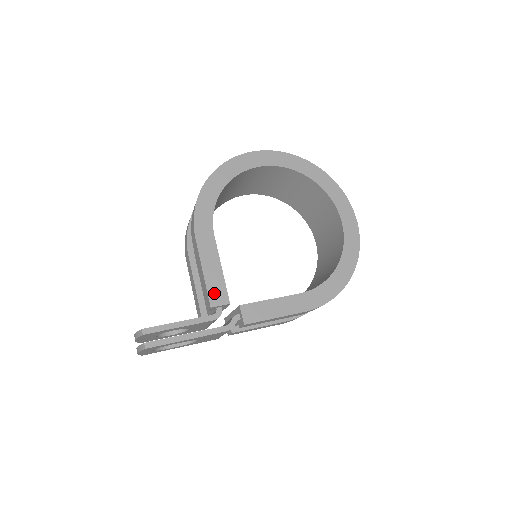
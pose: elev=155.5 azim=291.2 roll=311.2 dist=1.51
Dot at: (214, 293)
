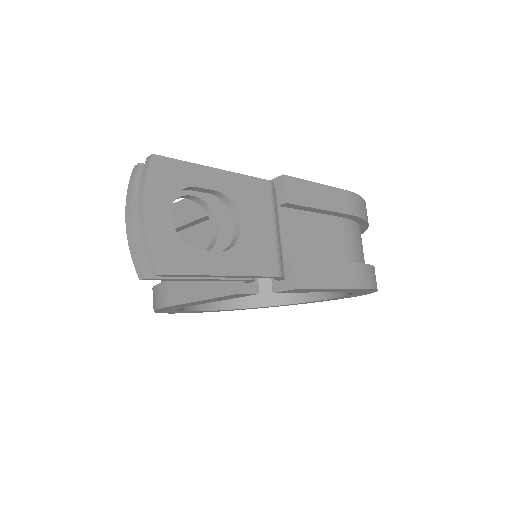
Dot at: occluded
